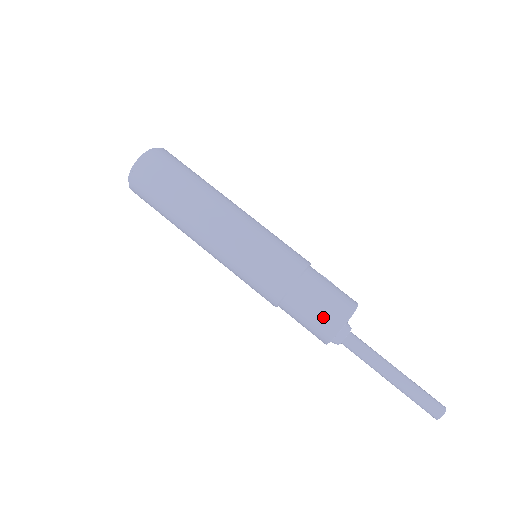
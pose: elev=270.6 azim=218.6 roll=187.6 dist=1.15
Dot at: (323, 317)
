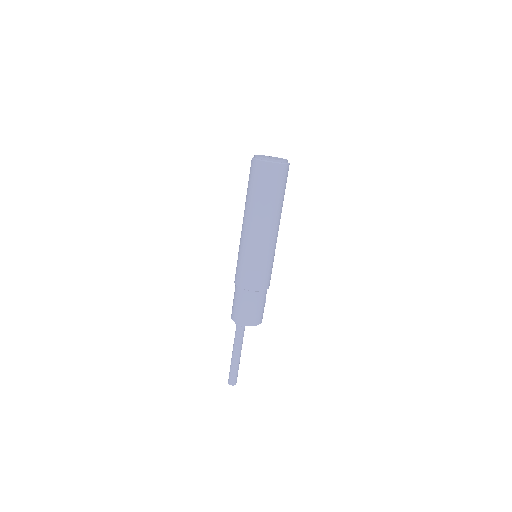
Dot at: (244, 314)
